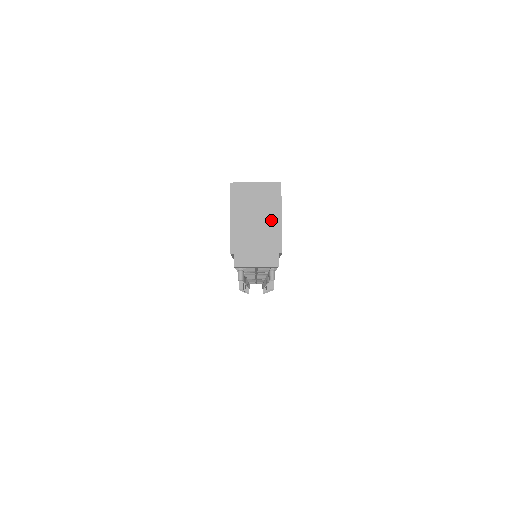
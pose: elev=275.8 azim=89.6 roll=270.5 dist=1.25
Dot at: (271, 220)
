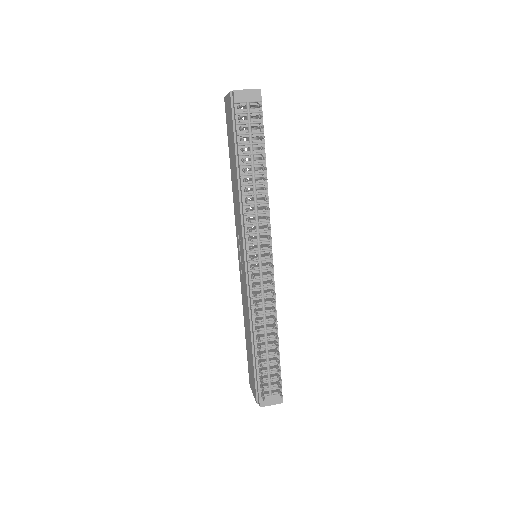
Dot at: occluded
